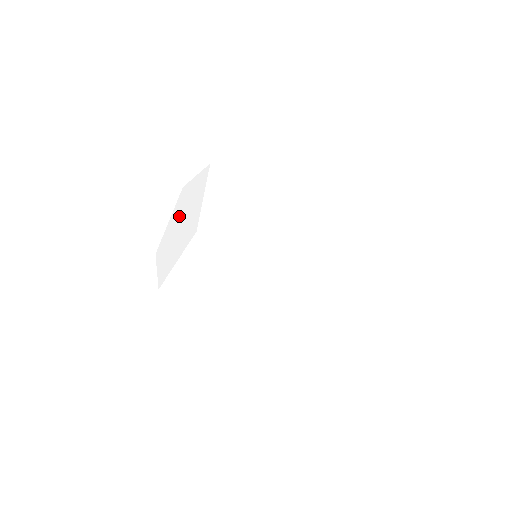
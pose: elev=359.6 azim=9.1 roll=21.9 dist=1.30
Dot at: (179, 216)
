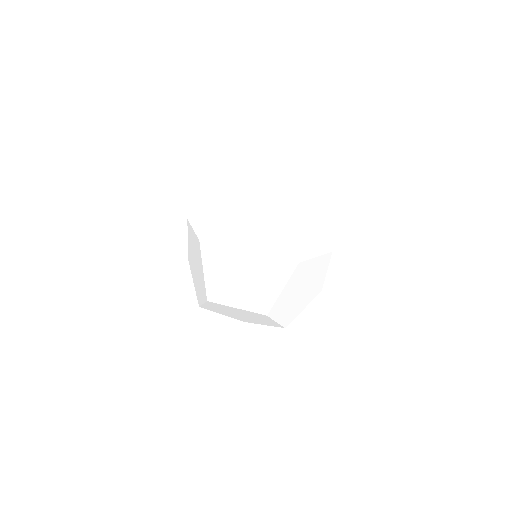
Dot at: (233, 262)
